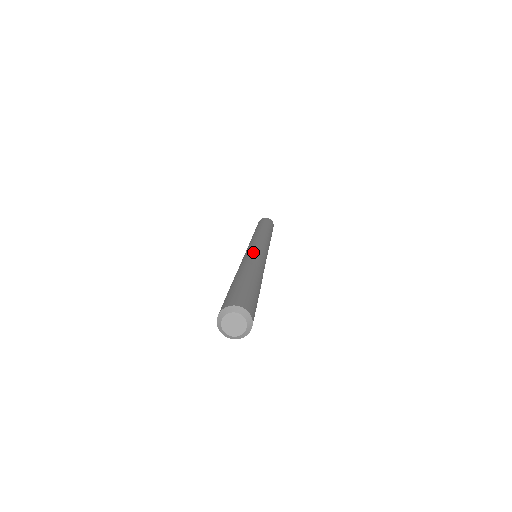
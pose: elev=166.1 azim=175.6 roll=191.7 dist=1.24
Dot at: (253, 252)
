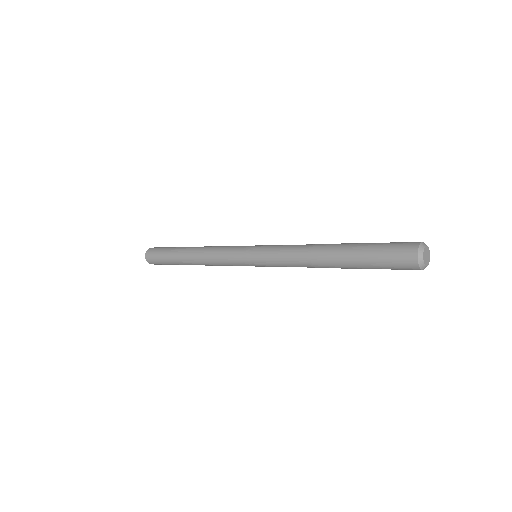
Dot at: (279, 245)
